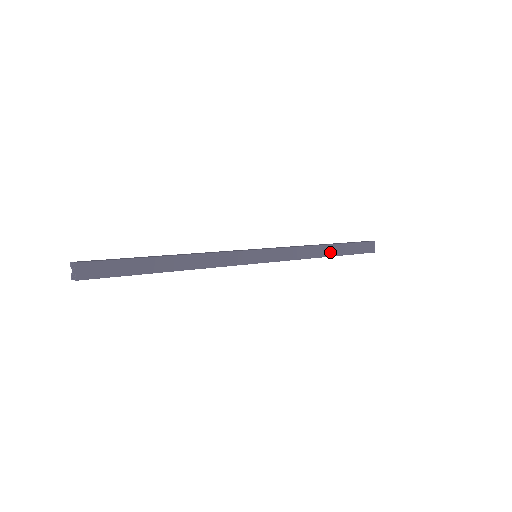
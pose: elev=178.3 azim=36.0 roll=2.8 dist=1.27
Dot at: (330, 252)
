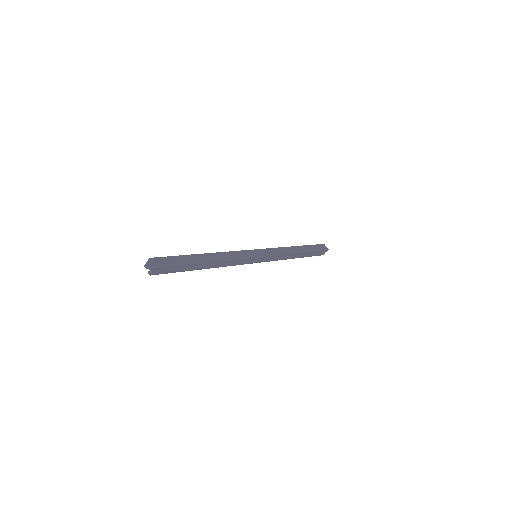
Dot at: (300, 250)
